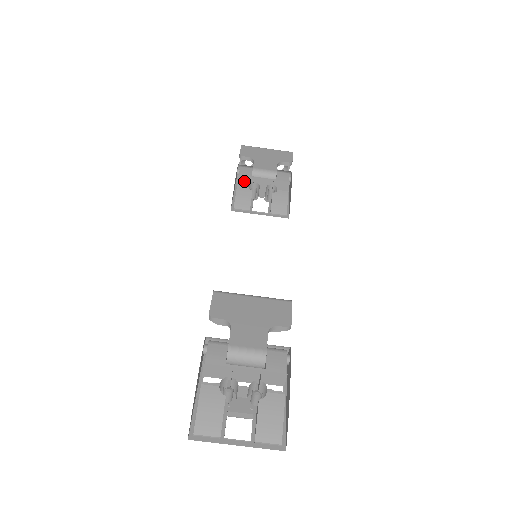
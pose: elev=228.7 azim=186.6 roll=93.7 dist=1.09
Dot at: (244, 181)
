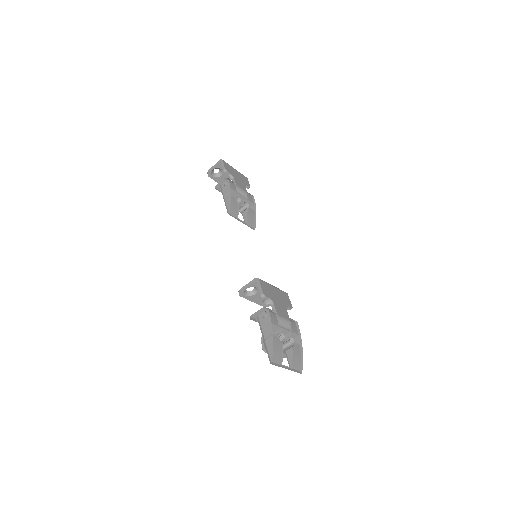
Dot at: occluded
